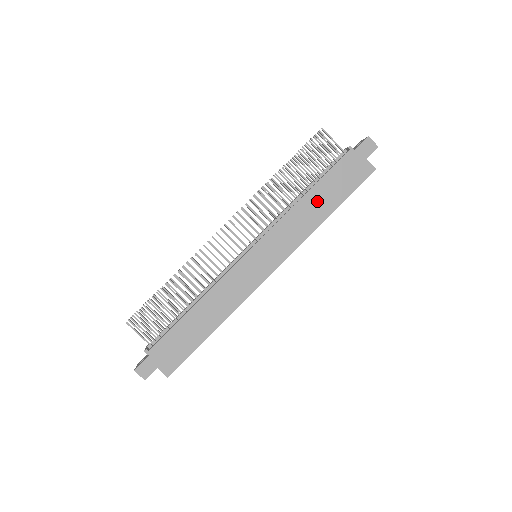
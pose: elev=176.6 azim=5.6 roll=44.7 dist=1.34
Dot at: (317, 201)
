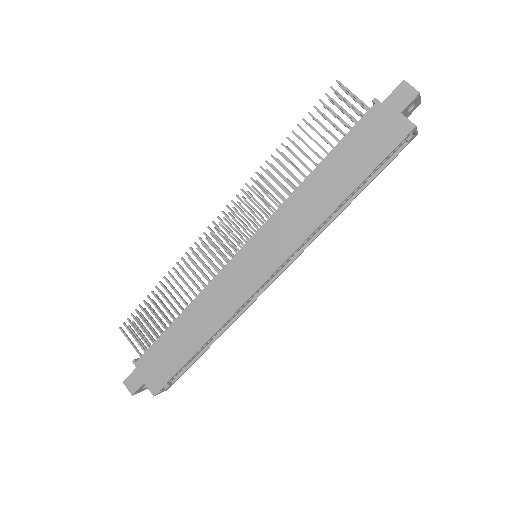
Dot at: (328, 180)
